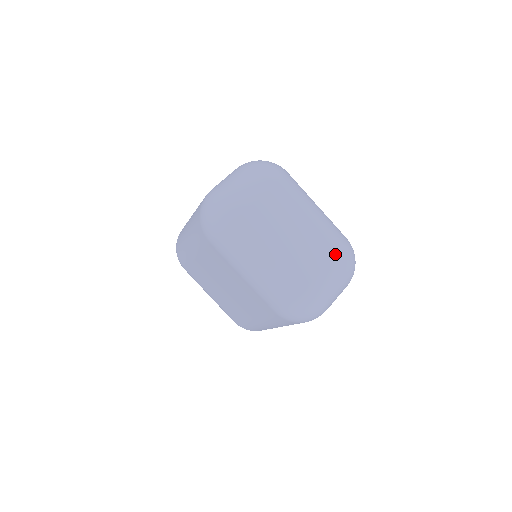
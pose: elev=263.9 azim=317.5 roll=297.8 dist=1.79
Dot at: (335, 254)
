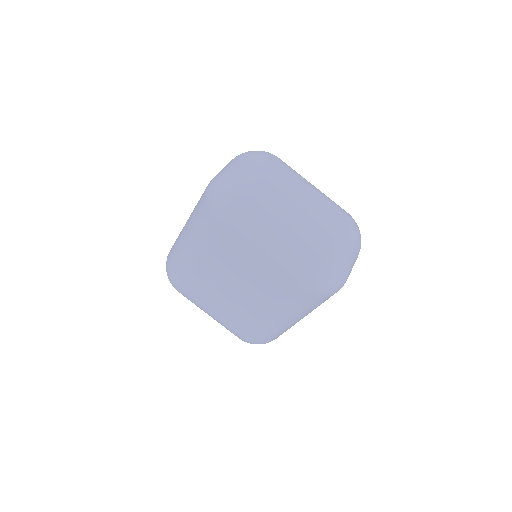
Dot at: (344, 221)
